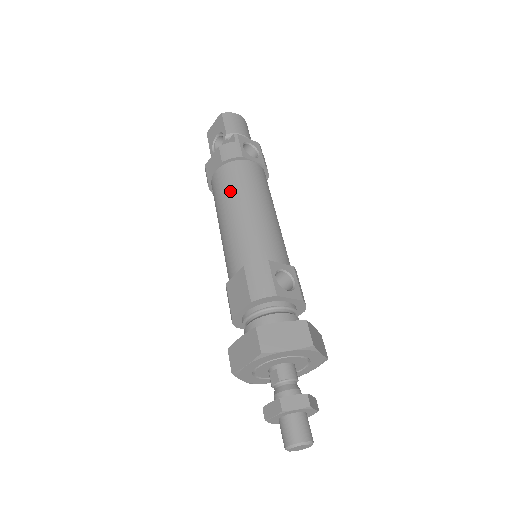
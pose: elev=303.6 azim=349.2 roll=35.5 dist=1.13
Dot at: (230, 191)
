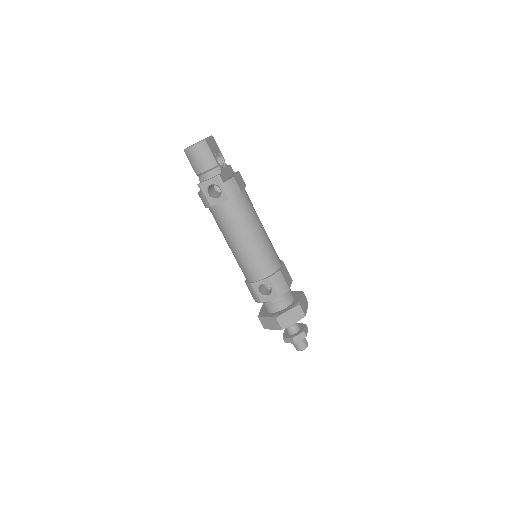
Dot at: occluded
